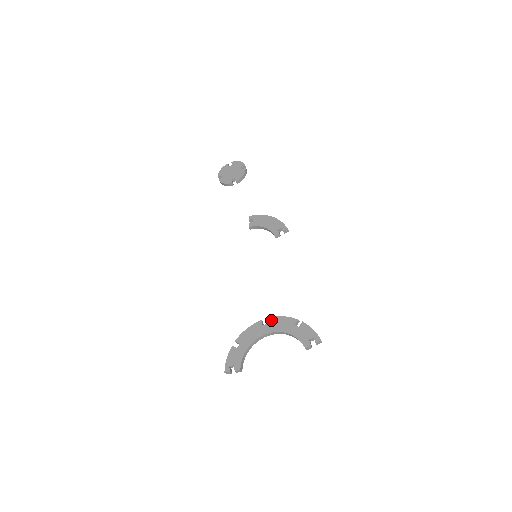
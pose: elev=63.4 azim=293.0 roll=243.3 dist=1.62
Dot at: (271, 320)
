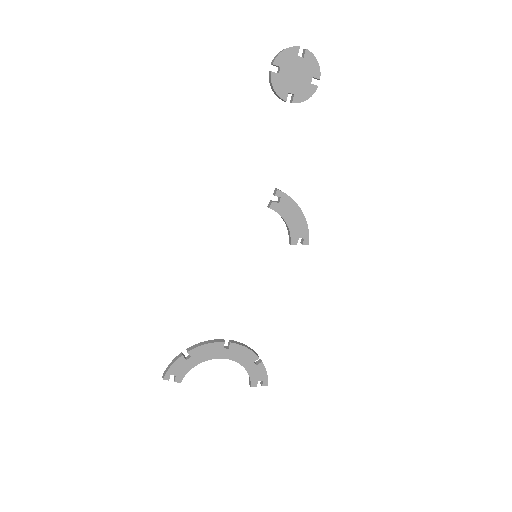
Dot at: (235, 347)
